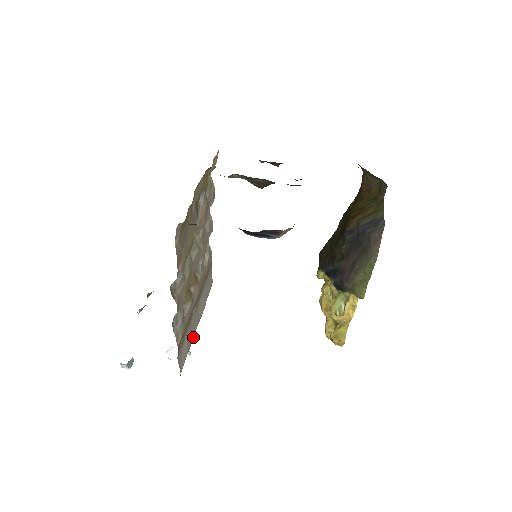
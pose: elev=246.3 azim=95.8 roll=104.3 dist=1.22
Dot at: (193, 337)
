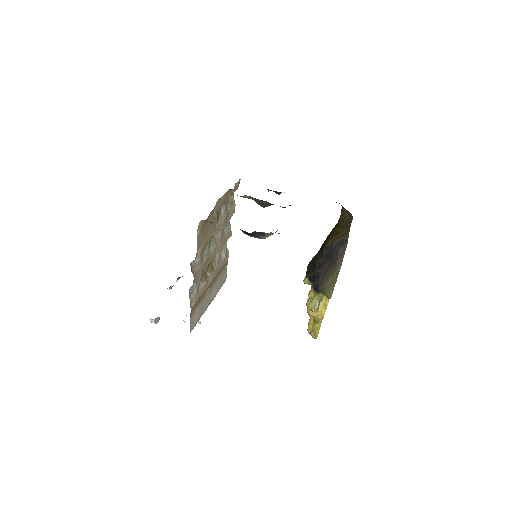
Dot at: (204, 311)
